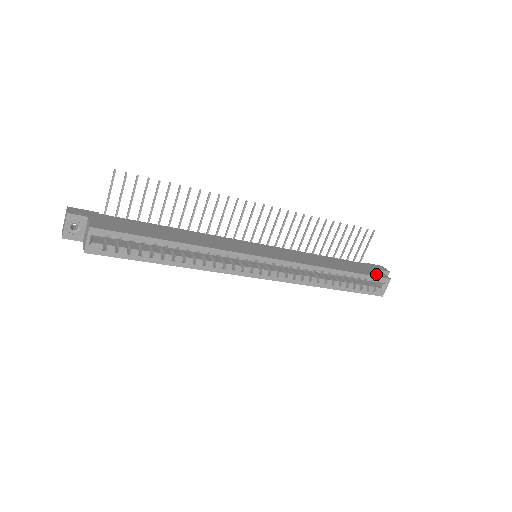
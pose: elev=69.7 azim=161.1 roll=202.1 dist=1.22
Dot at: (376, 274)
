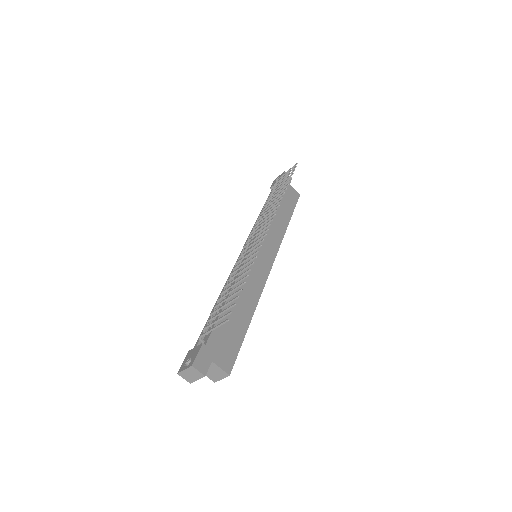
Dot at: (295, 198)
